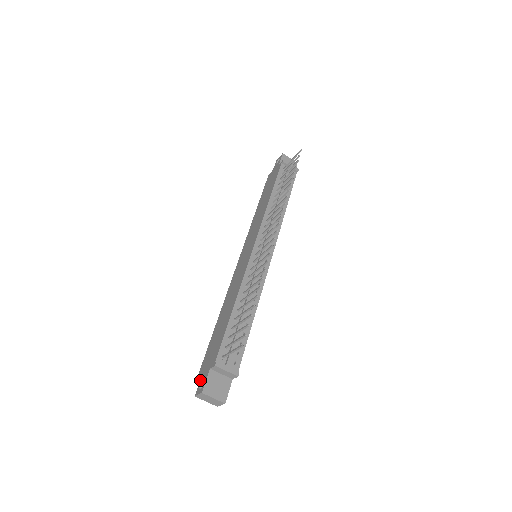
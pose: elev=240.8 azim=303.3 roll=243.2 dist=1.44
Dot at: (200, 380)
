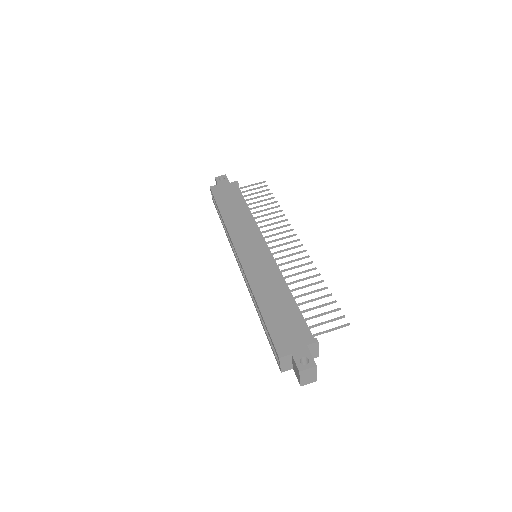
Dot at: (294, 357)
